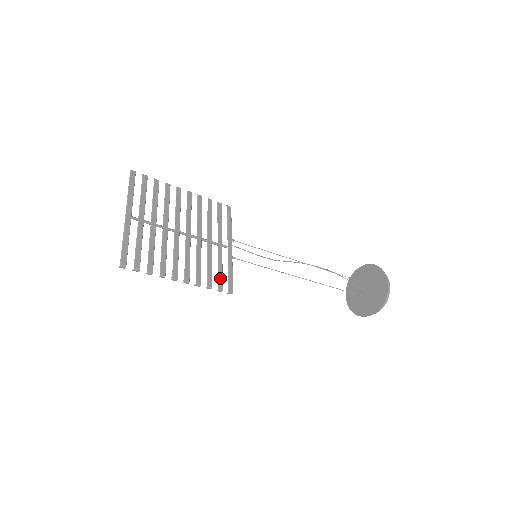
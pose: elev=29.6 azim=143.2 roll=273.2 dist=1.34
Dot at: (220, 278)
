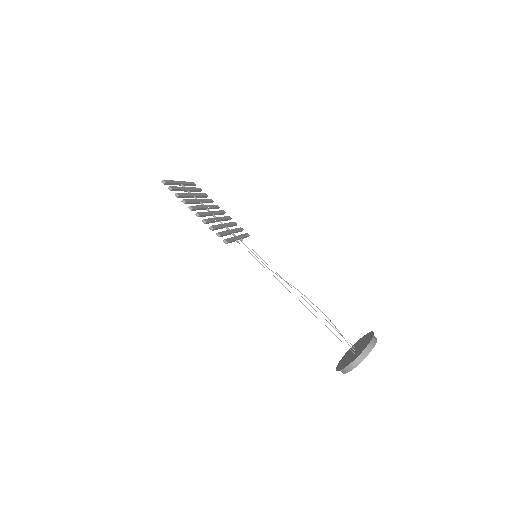
Dot at: (222, 233)
